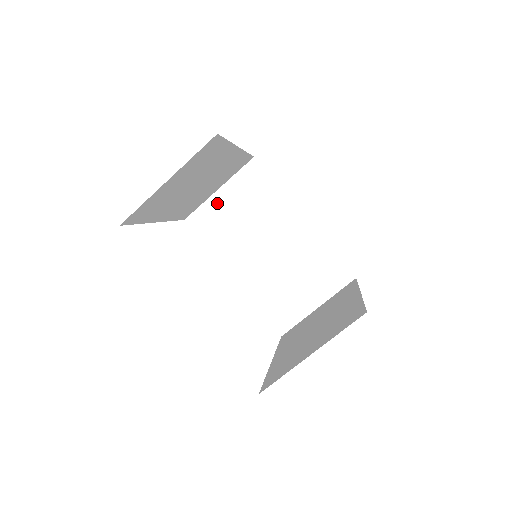
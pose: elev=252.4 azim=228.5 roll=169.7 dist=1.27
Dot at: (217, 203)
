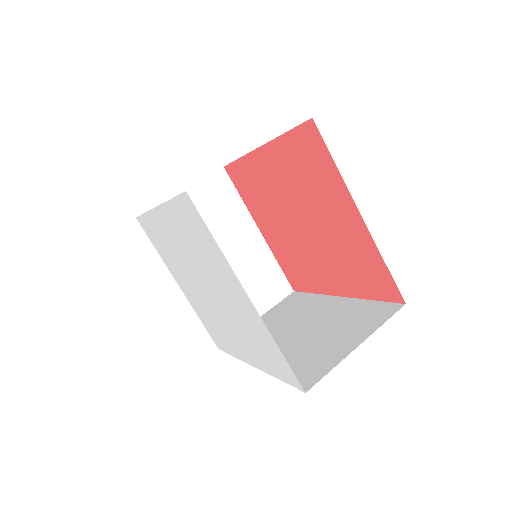
Dot at: occluded
